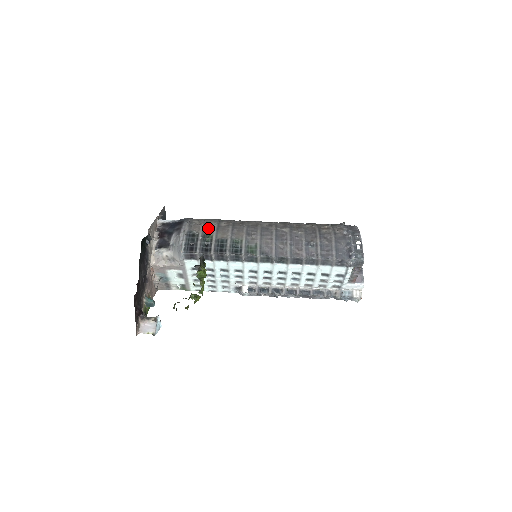
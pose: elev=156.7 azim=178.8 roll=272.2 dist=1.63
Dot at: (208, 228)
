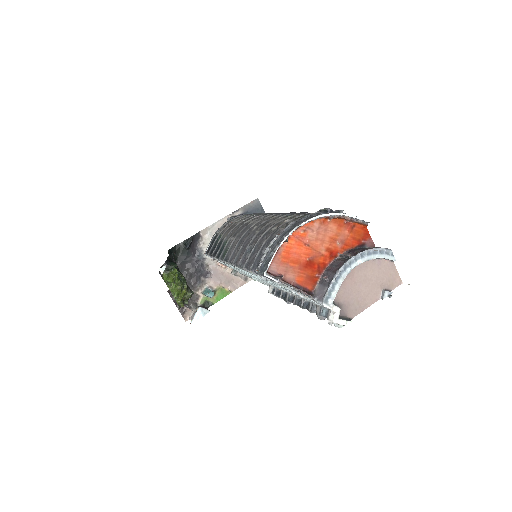
Dot at: (226, 228)
